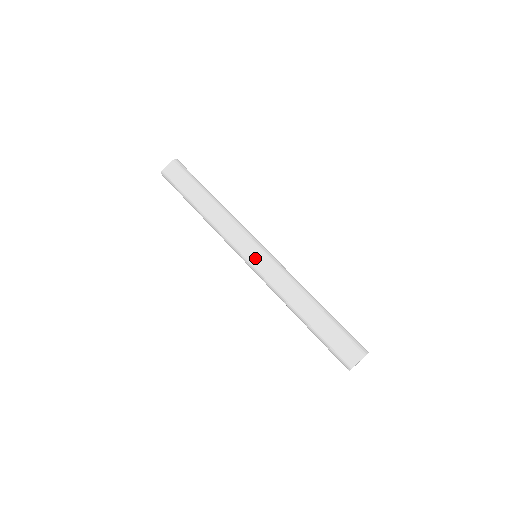
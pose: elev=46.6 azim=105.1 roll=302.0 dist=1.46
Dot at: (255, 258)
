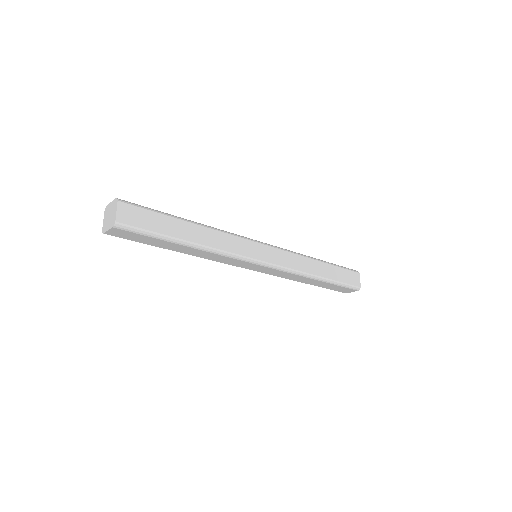
Dot at: (258, 270)
